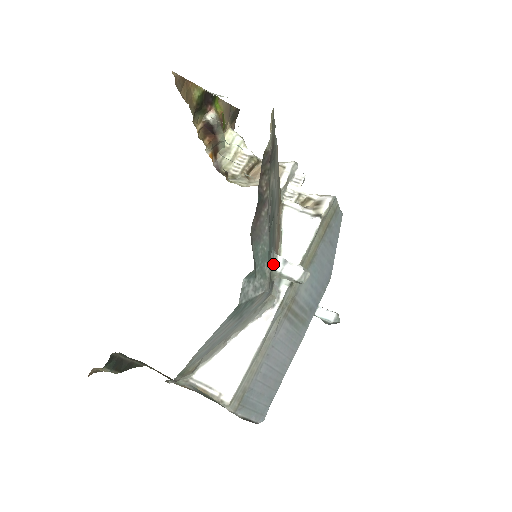
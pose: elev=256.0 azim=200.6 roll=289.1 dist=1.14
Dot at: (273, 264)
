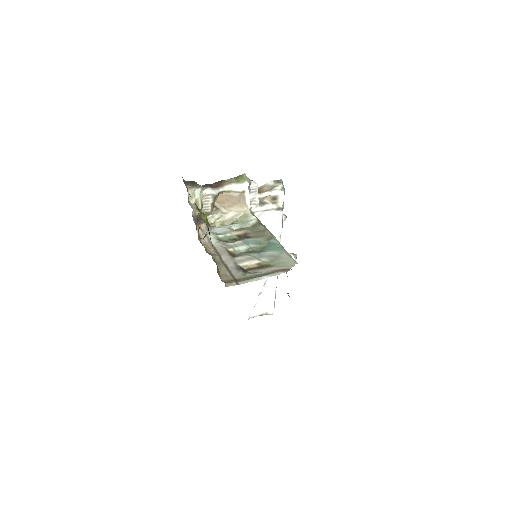
Dot at: occluded
